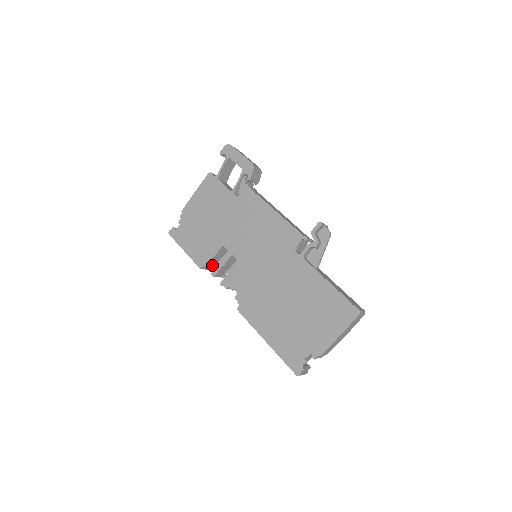
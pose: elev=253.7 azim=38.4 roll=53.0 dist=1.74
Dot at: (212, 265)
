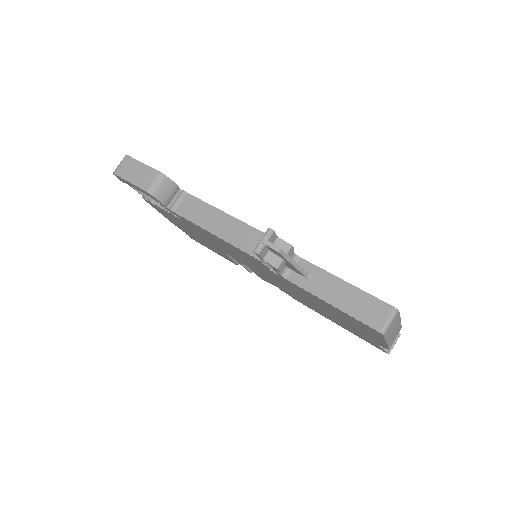
Dot at: occluded
